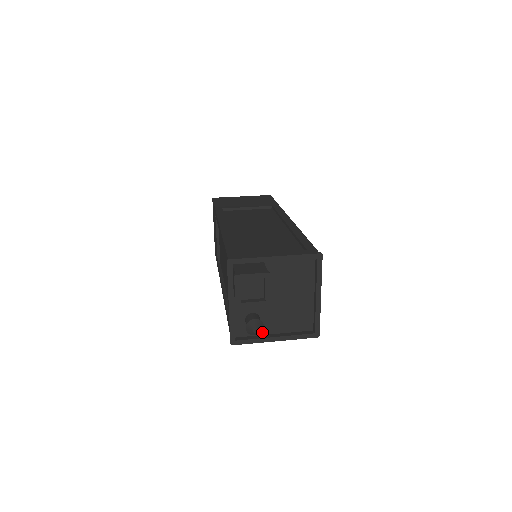
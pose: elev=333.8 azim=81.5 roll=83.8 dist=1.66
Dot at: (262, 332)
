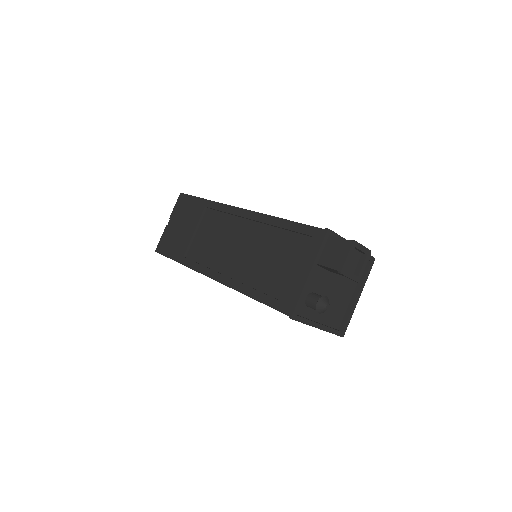
Dot at: (310, 316)
